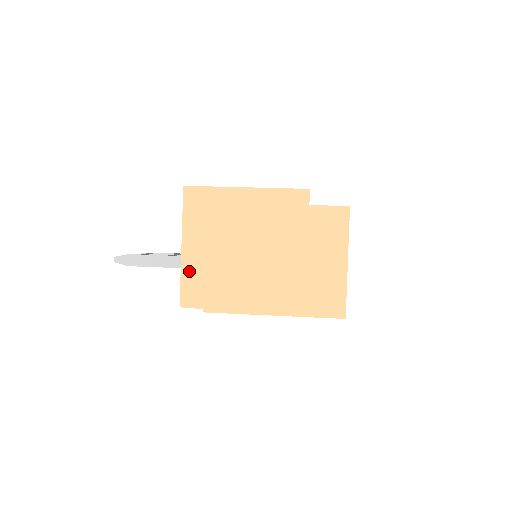
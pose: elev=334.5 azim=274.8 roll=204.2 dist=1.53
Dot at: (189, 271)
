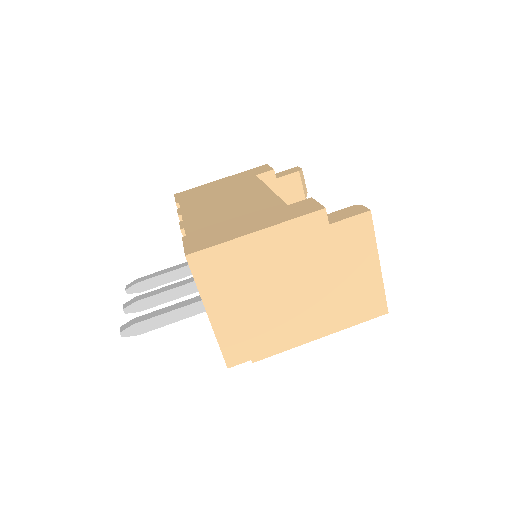
Dot at: (225, 334)
